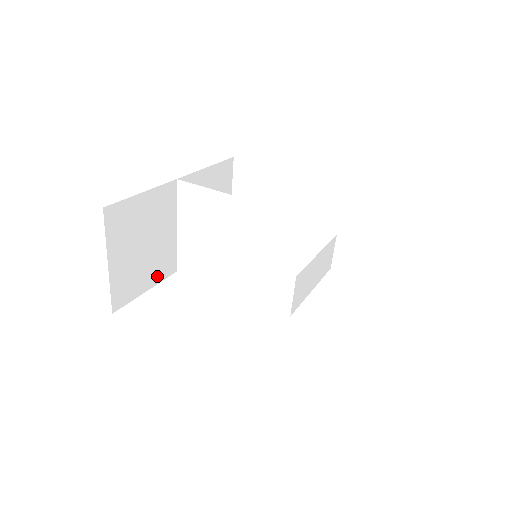
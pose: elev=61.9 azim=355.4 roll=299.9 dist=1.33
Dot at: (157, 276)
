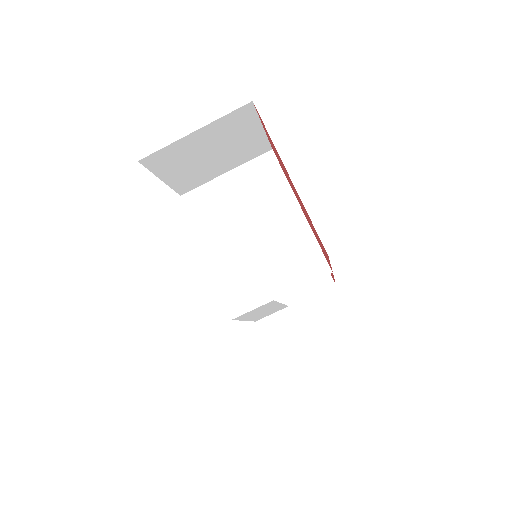
Dot at: (177, 181)
